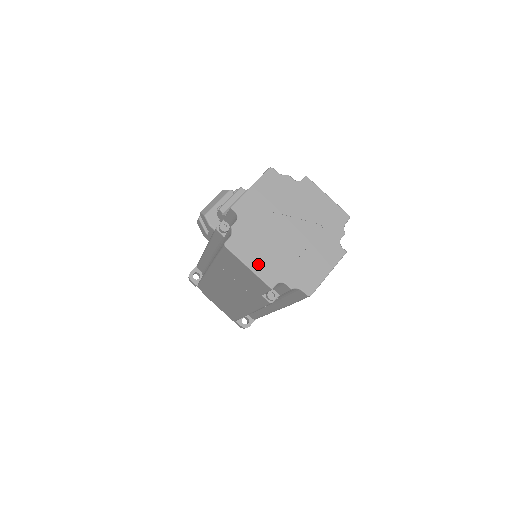
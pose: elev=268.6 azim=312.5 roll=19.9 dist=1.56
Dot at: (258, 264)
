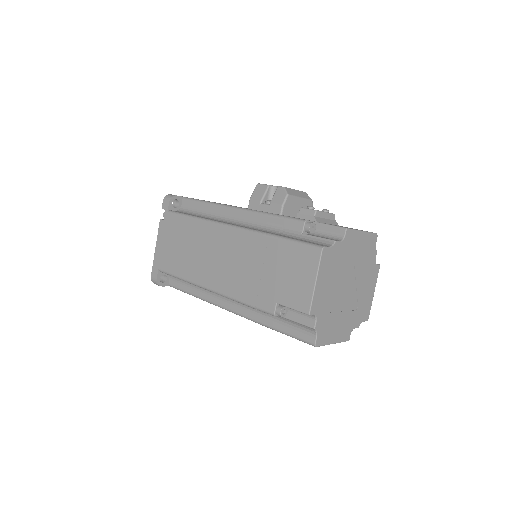
Dot at: (321, 287)
